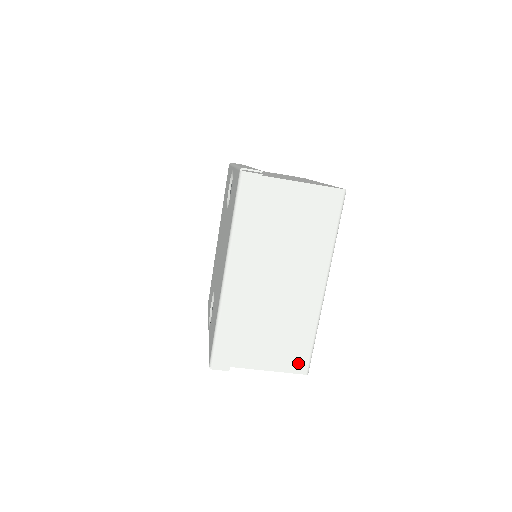
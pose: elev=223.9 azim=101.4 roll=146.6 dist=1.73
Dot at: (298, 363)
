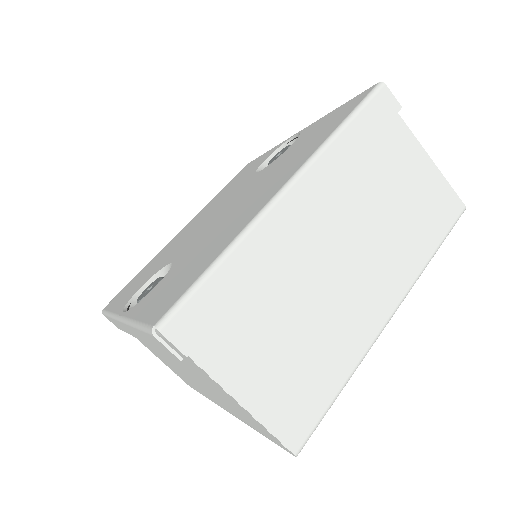
Dot at: (295, 423)
